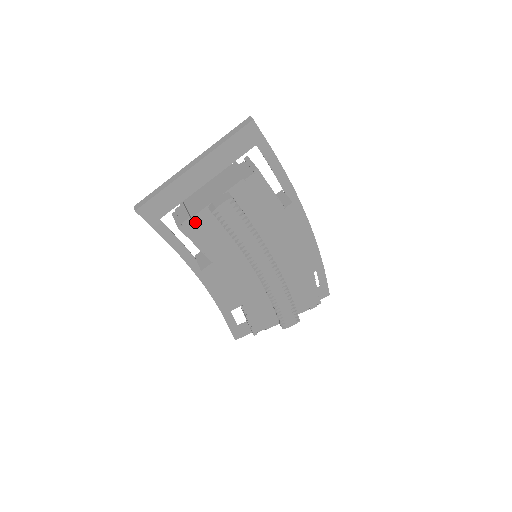
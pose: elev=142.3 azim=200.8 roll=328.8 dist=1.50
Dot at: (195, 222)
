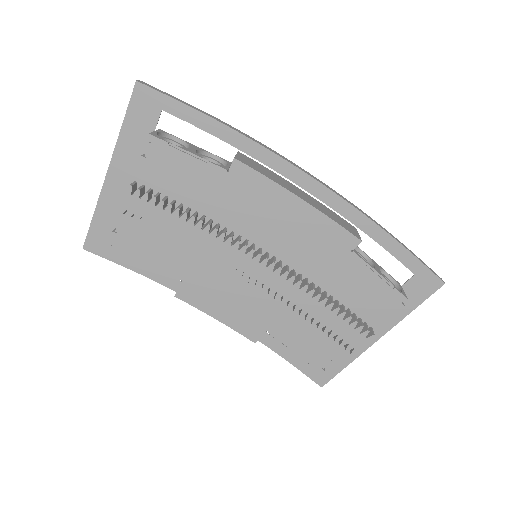
Dot at: (123, 235)
